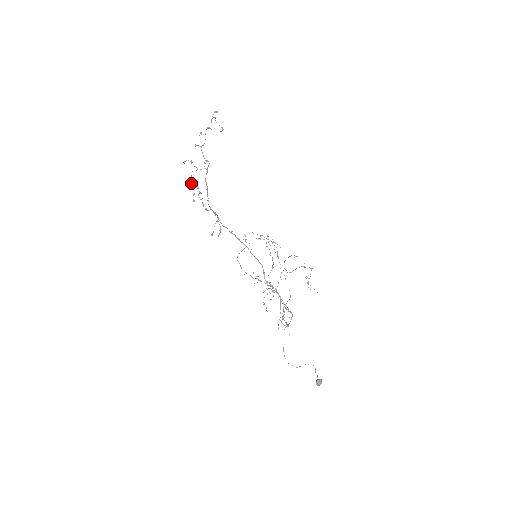
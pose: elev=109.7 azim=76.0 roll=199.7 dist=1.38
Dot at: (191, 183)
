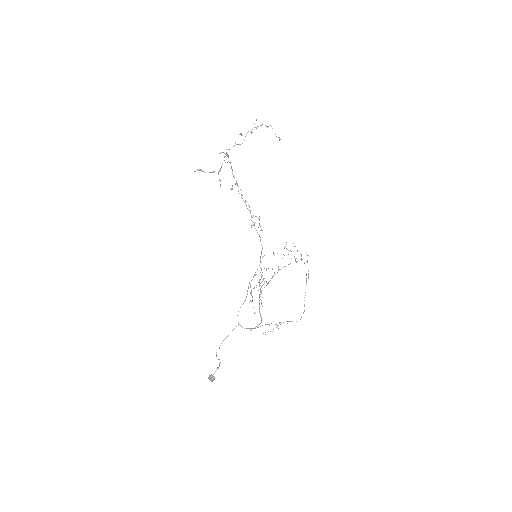
Dot at: (218, 171)
